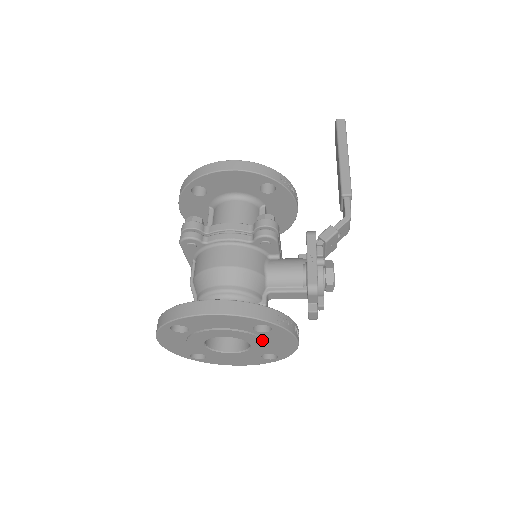
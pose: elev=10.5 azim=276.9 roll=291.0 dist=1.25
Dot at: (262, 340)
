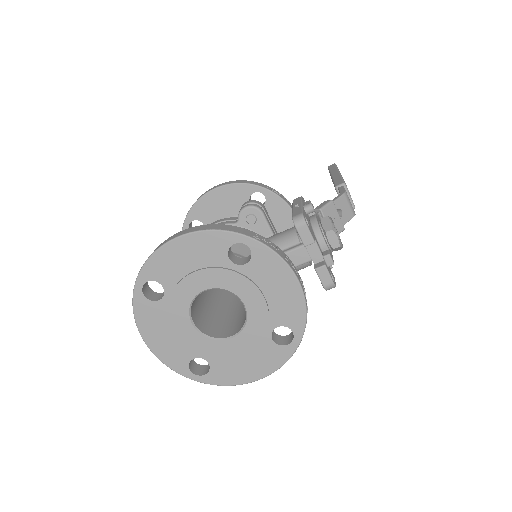
Dot at: (251, 283)
